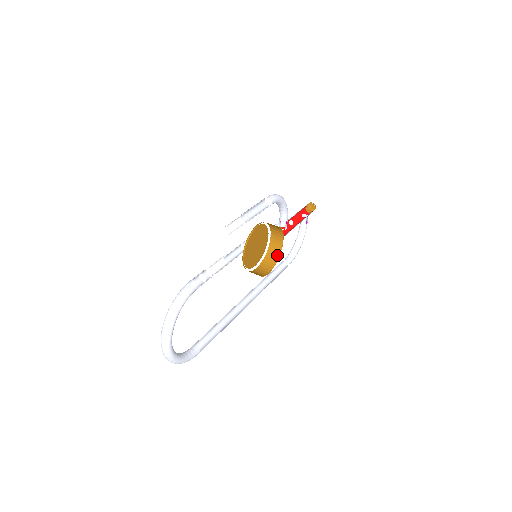
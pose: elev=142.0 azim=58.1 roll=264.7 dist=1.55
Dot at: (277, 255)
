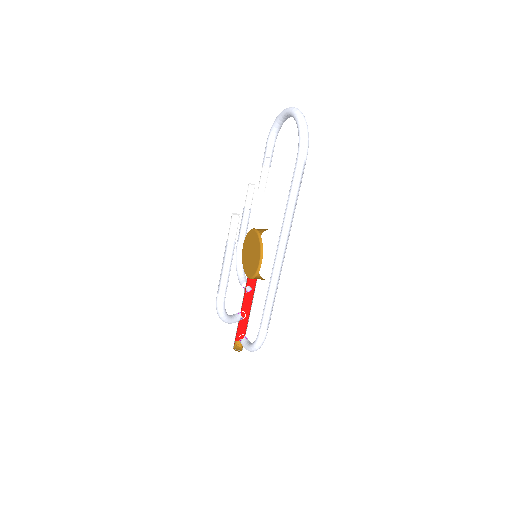
Dot at: occluded
